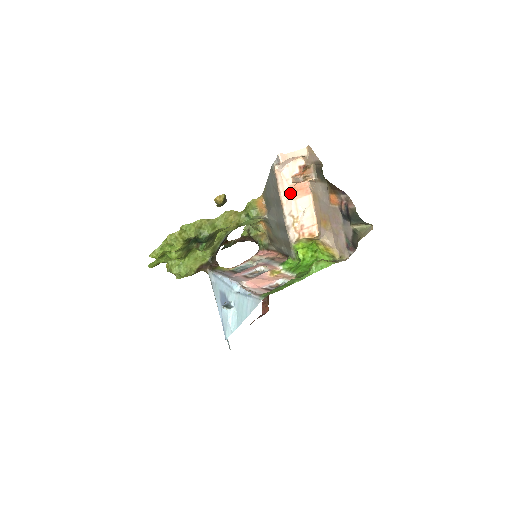
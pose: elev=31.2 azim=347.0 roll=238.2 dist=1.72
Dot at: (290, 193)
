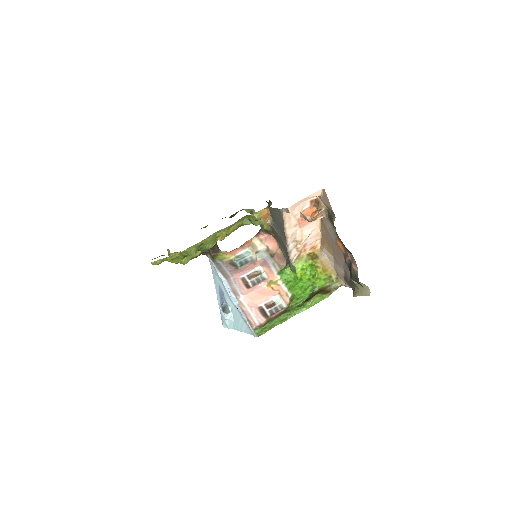
Dot at: (297, 224)
